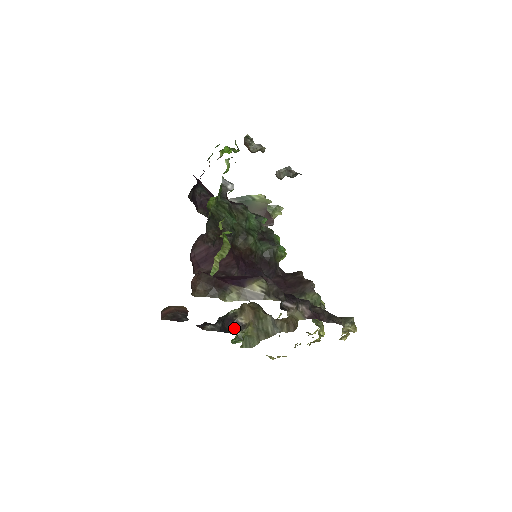
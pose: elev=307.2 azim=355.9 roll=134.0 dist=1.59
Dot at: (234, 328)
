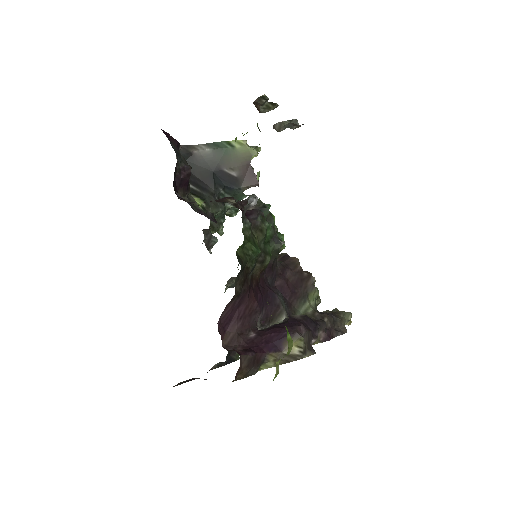
Dot at: occluded
